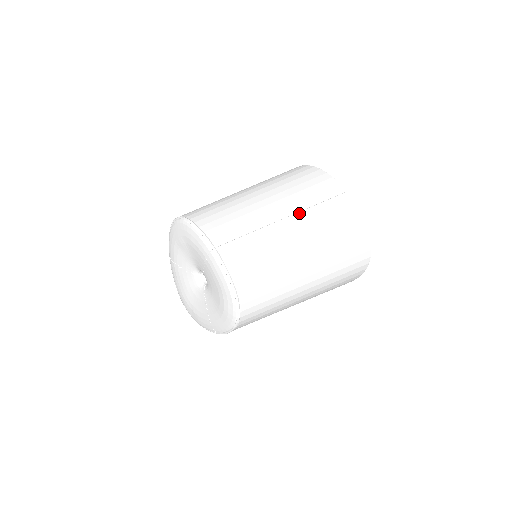
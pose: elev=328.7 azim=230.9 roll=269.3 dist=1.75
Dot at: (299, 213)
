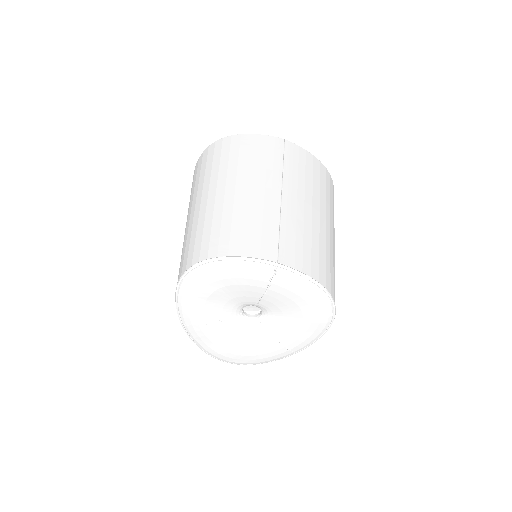
Dot at: (284, 182)
